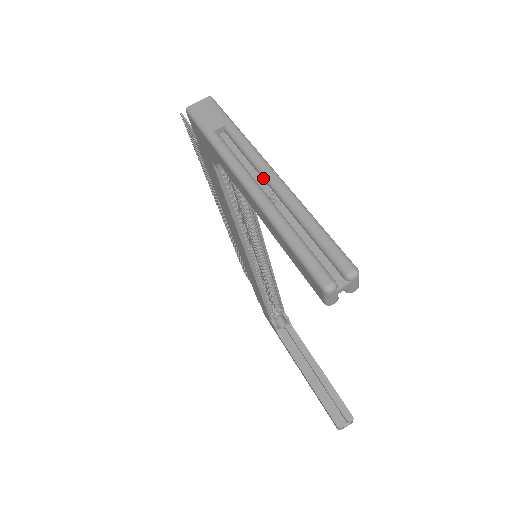
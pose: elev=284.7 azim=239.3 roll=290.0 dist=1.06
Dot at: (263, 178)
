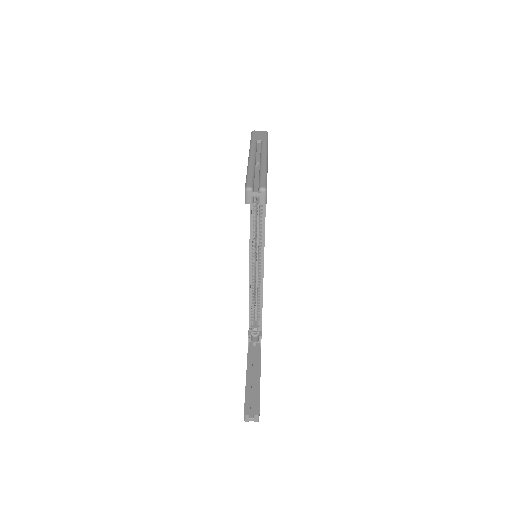
Dot at: (260, 158)
